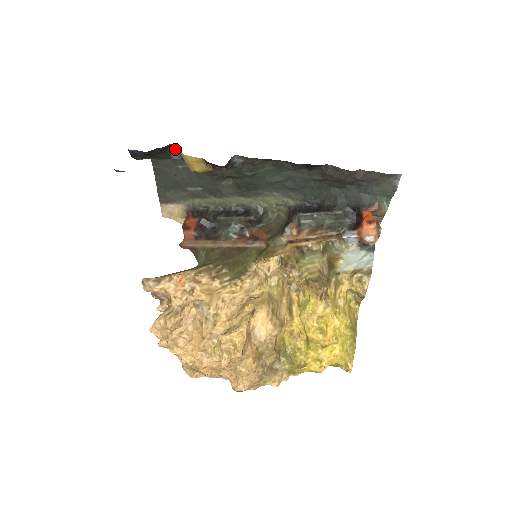
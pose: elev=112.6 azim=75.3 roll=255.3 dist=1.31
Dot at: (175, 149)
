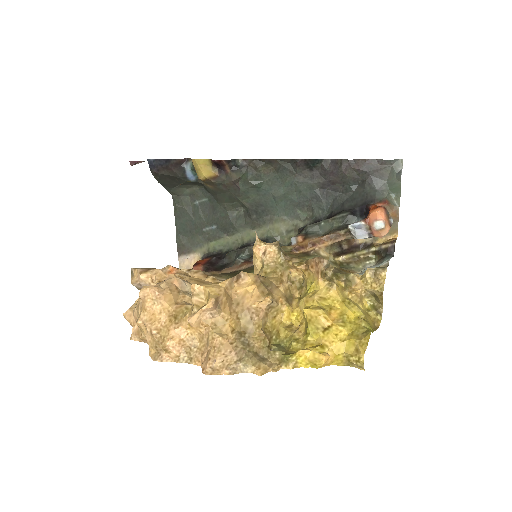
Dot at: (189, 164)
